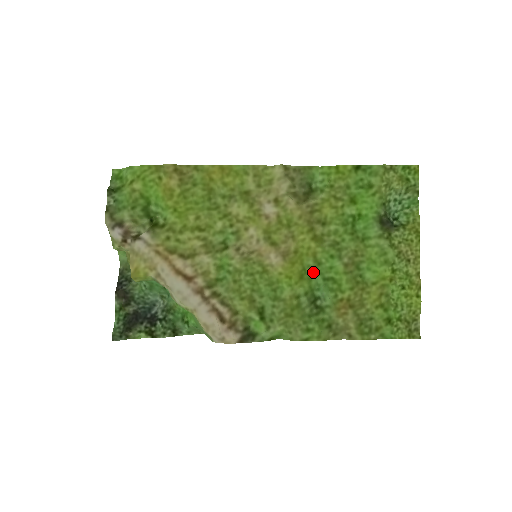
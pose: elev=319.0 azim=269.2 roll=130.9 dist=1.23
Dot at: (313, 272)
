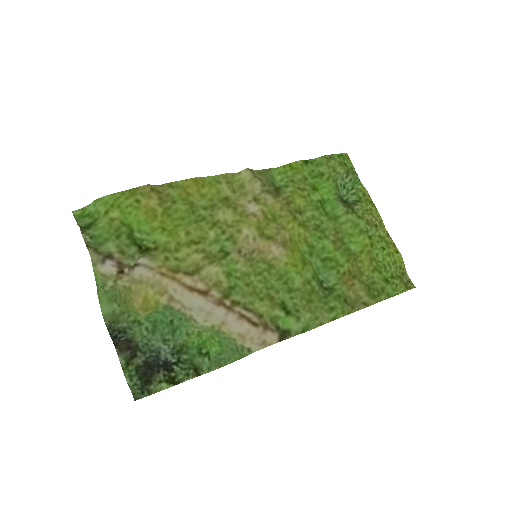
Dot at: (311, 256)
